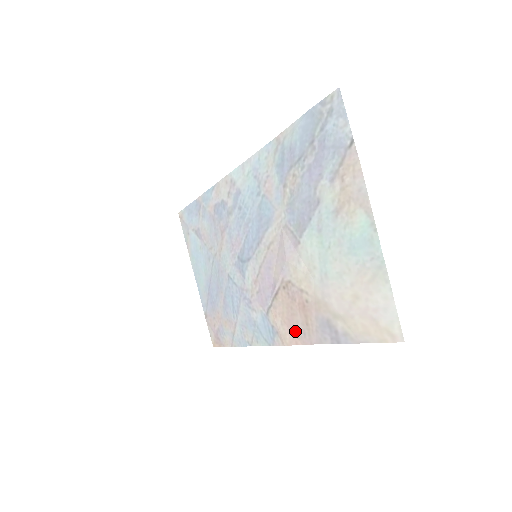
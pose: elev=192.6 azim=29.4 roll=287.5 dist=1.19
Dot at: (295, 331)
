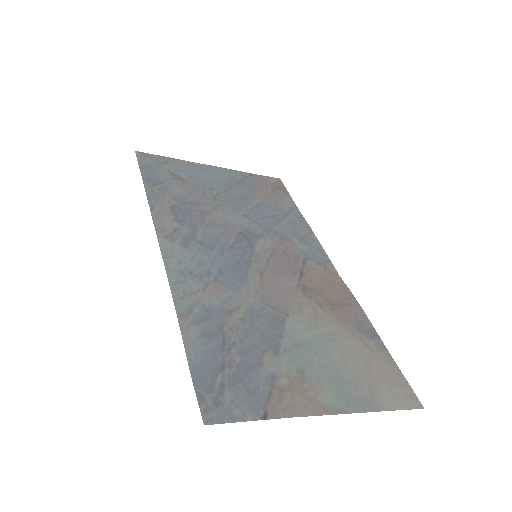
Dot at: (339, 289)
